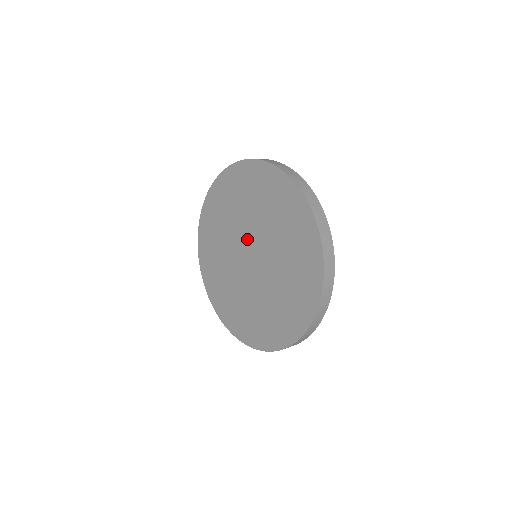
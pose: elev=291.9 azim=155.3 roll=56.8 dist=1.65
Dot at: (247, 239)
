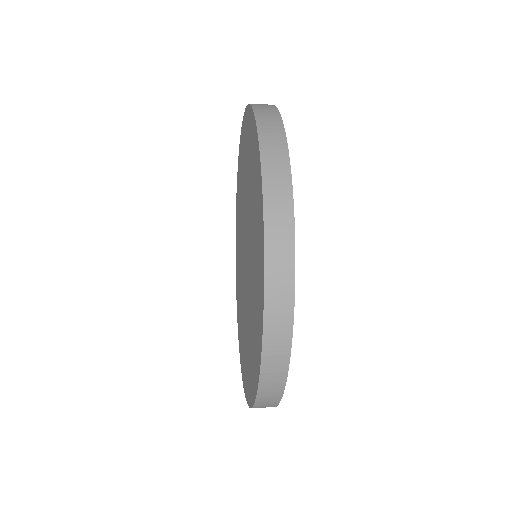
Dot at: (243, 241)
